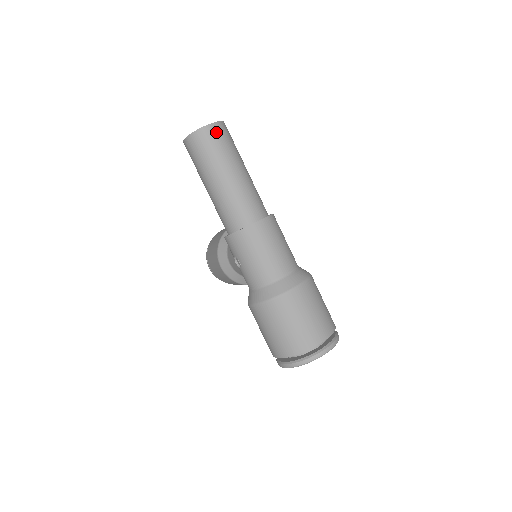
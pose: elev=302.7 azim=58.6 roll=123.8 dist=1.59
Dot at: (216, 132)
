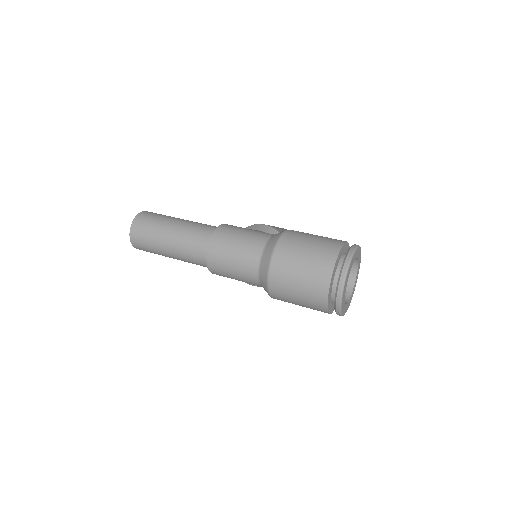
Dot at: (138, 227)
